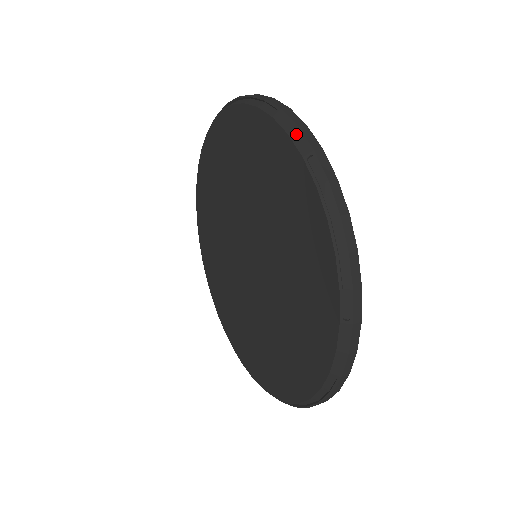
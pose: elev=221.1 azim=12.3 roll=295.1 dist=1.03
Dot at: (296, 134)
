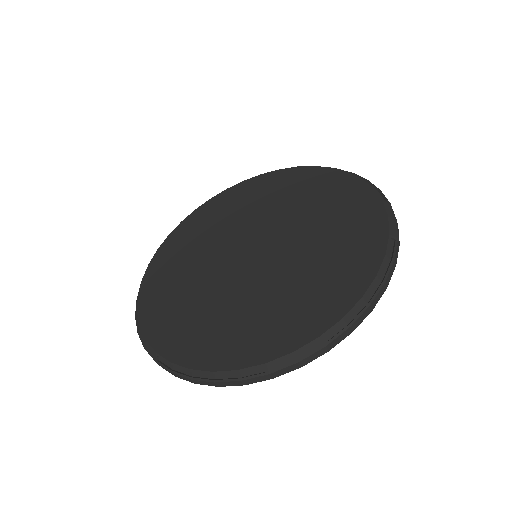
Dot at: (393, 222)
